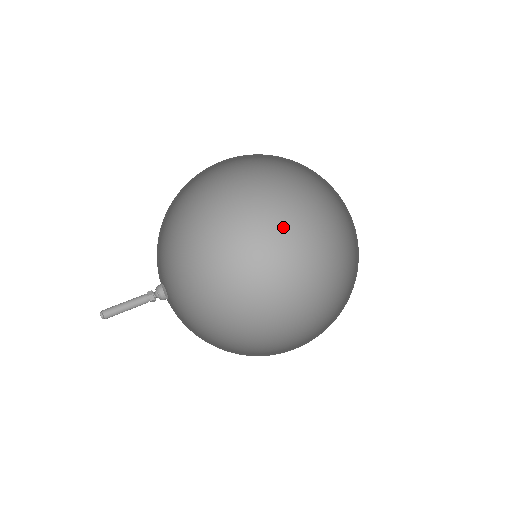
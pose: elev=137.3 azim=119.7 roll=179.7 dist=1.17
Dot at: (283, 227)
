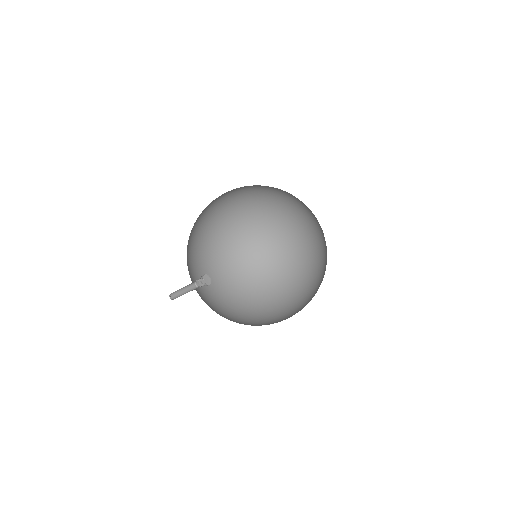
Dot at: (255, 212)
